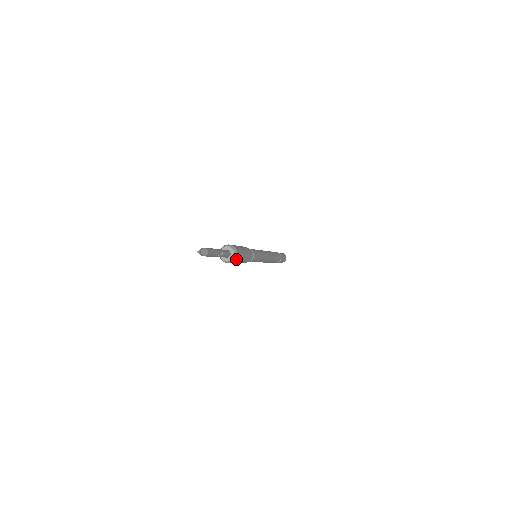
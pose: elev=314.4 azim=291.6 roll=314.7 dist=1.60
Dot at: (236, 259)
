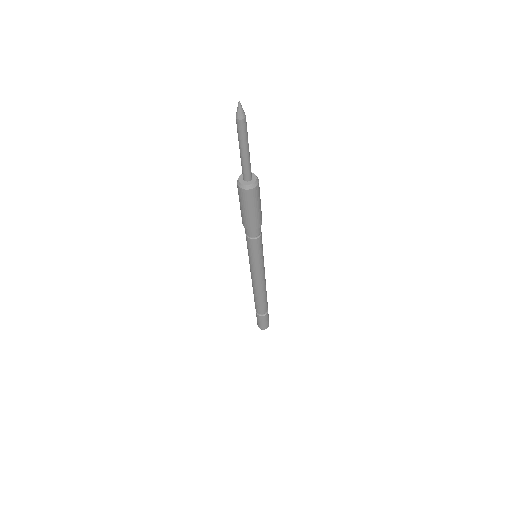
Dot at: (257, 188)
